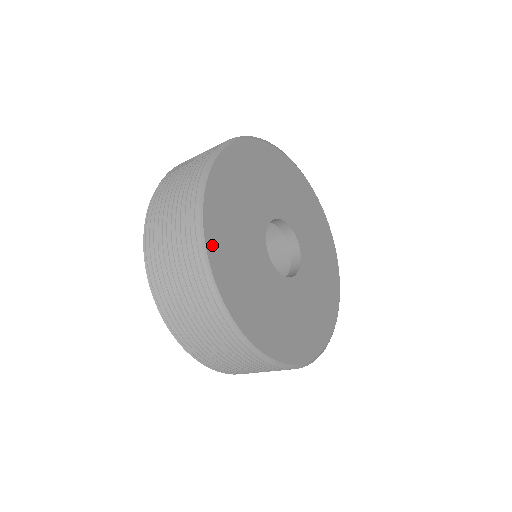
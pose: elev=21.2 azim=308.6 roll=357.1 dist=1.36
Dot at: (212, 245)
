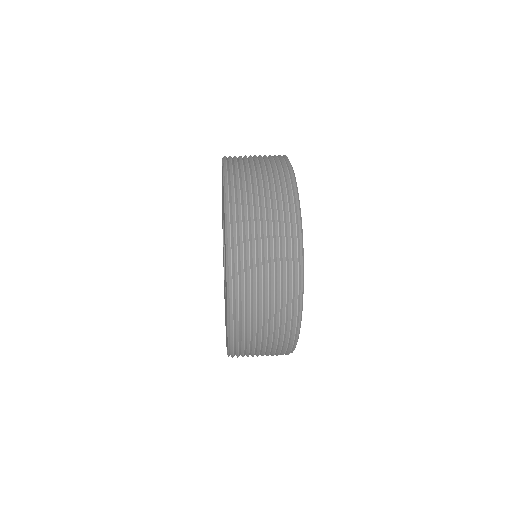
Dot at: occluded
